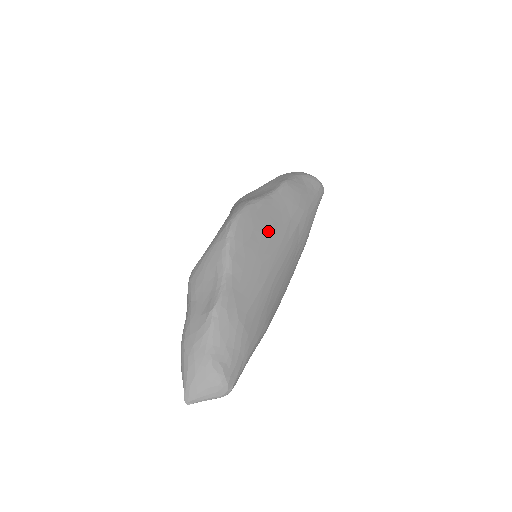
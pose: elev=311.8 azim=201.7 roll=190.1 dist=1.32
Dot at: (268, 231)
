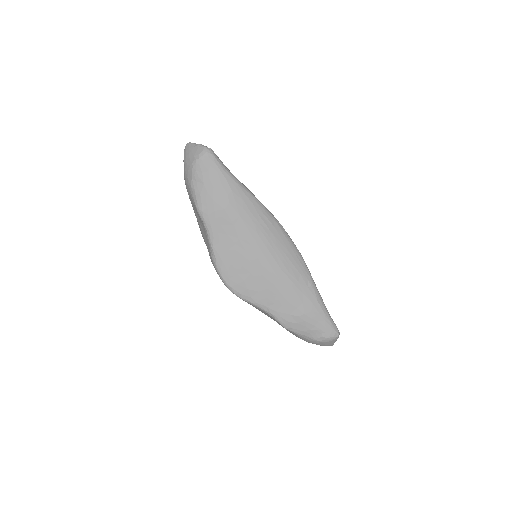
Dot at: (241, 259)
